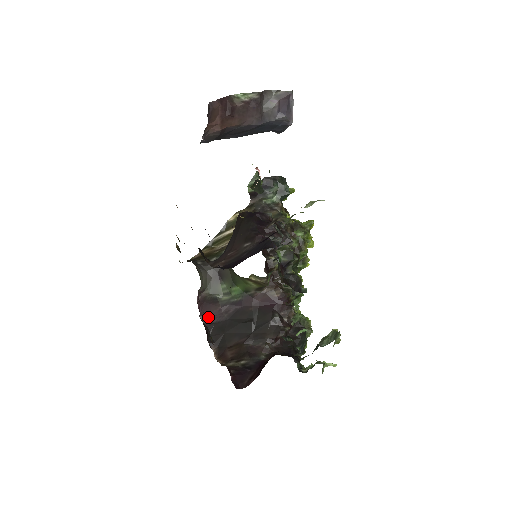
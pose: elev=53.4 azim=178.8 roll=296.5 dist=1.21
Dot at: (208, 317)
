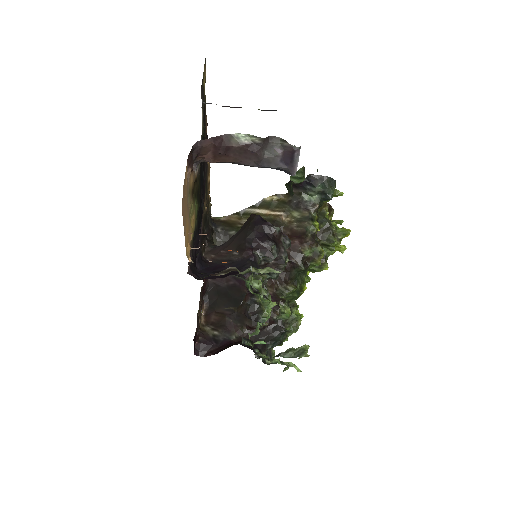
Dot at: occluded
